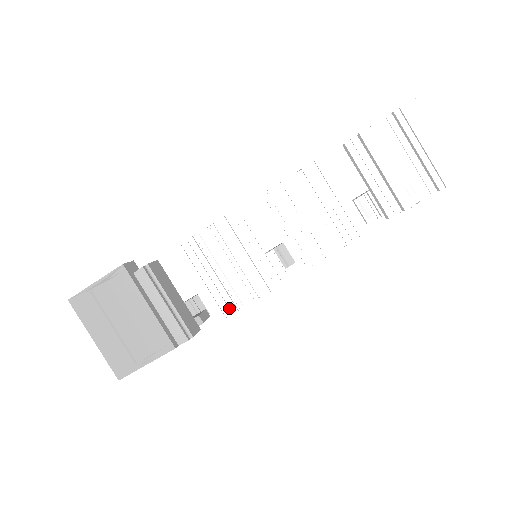
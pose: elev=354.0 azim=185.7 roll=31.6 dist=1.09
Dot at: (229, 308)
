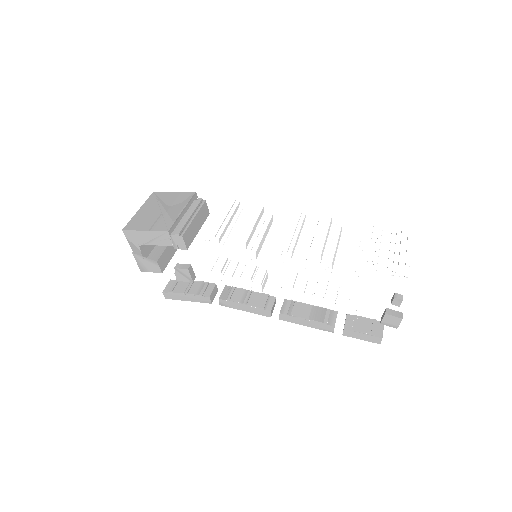
Dot at: (217, 234)
